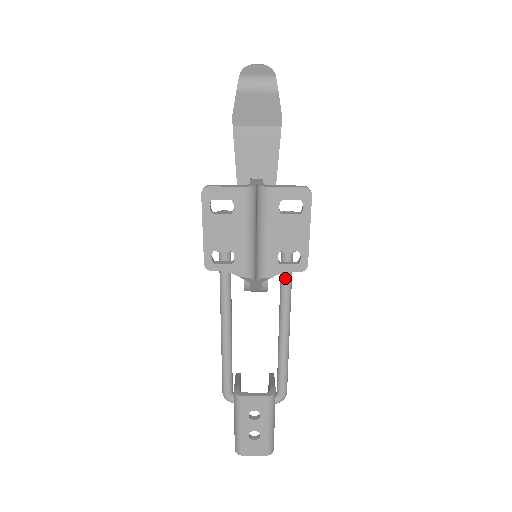
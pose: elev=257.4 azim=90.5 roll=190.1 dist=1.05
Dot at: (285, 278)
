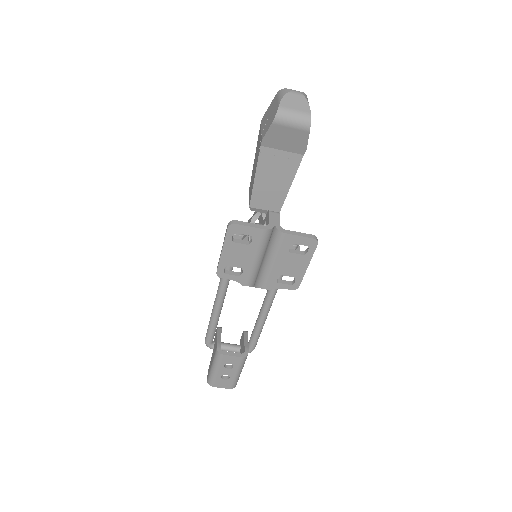
Dot at: occluded
